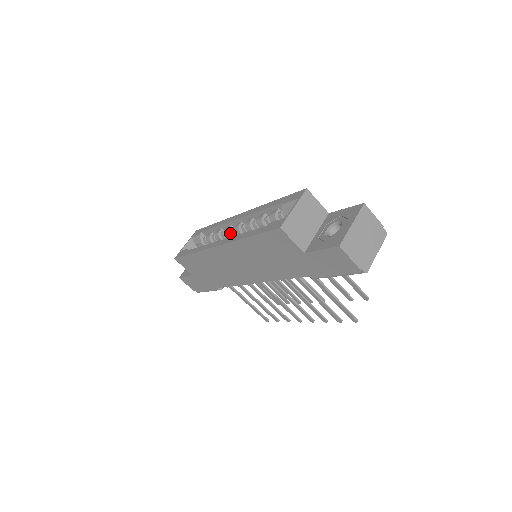
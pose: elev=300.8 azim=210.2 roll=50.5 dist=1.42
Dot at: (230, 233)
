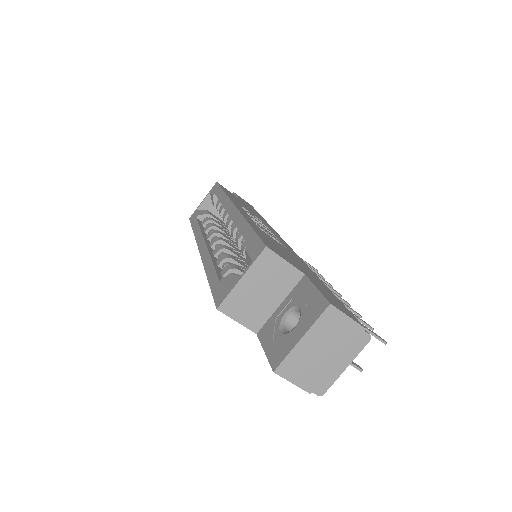
Dot at: occluded
